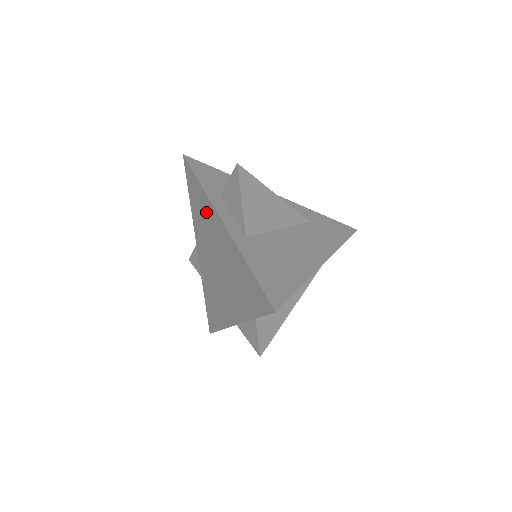
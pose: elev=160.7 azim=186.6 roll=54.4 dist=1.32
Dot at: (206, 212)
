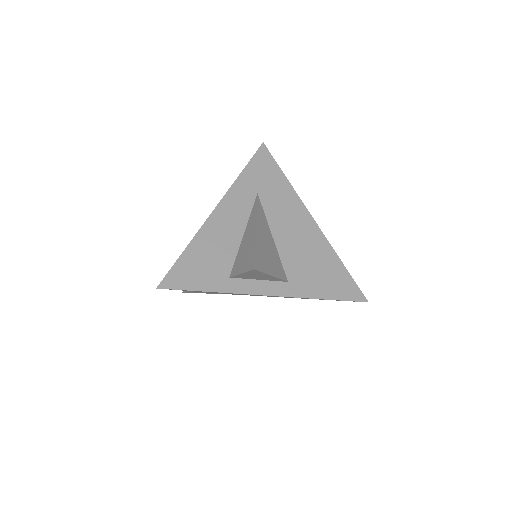
Dot at: occluded
